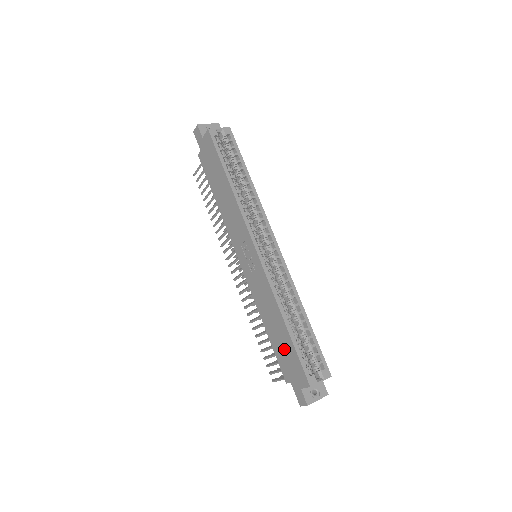
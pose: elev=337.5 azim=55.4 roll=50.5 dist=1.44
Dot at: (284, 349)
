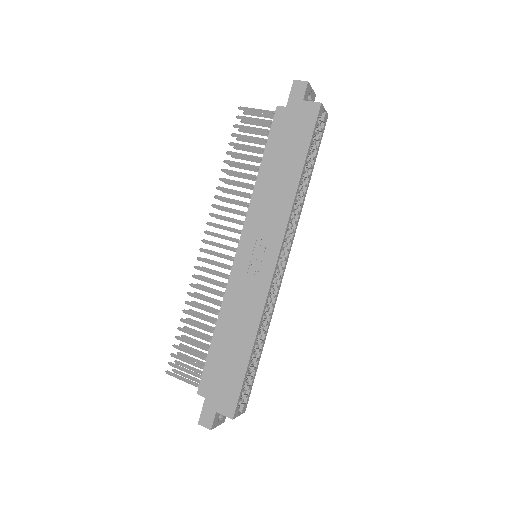
Dot at: (227, 367)
